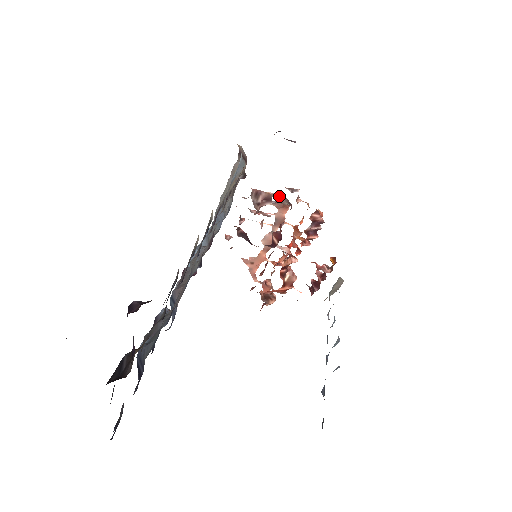
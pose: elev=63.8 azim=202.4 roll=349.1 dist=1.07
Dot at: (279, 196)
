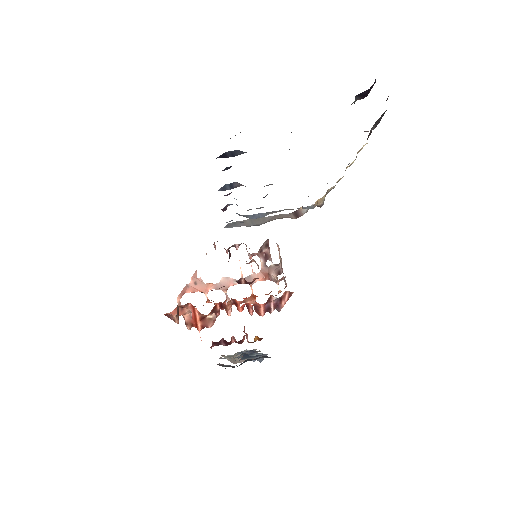
Dot at: (274, 264)
